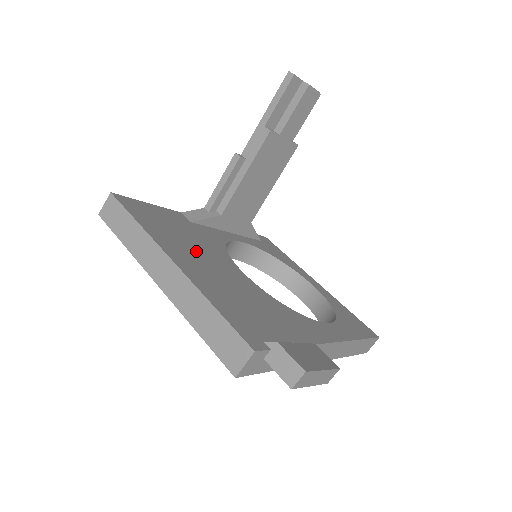
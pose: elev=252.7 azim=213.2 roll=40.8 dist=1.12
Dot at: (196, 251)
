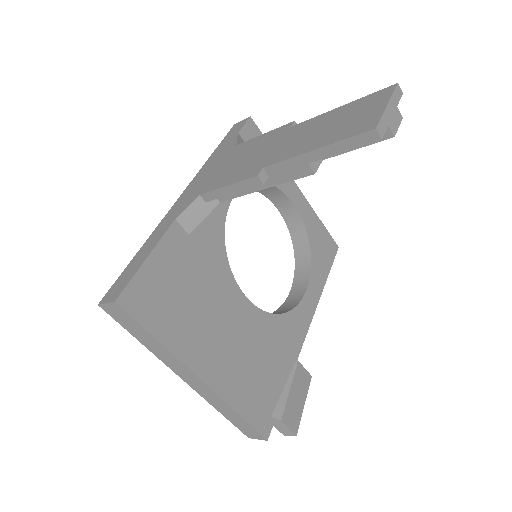
Dot at: (209, 319)
